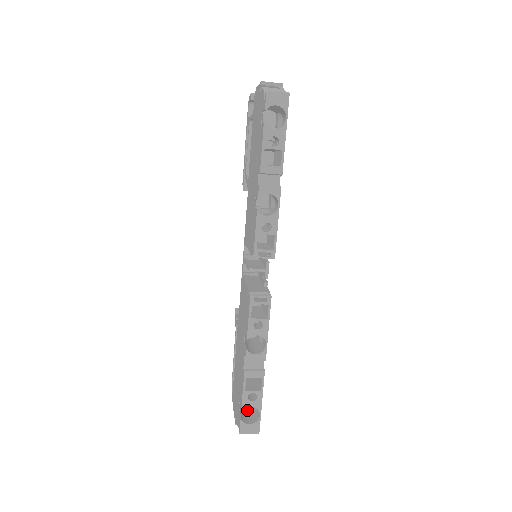
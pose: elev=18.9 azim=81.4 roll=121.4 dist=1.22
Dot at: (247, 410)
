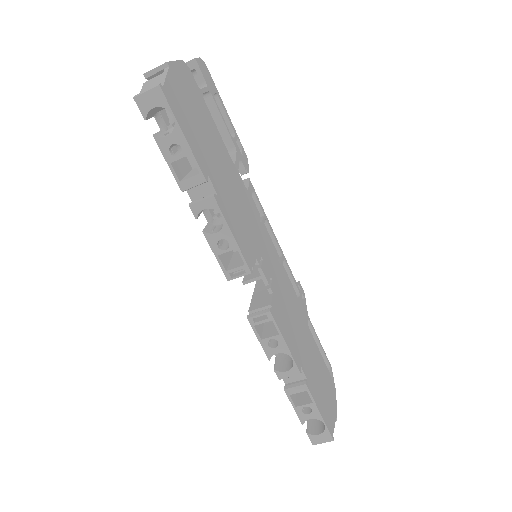
Dot at: occluded
